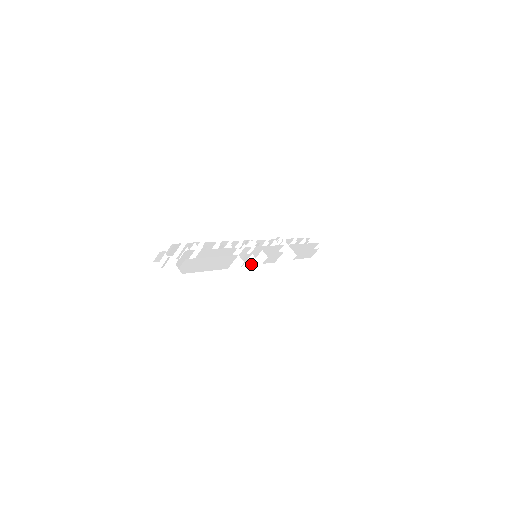
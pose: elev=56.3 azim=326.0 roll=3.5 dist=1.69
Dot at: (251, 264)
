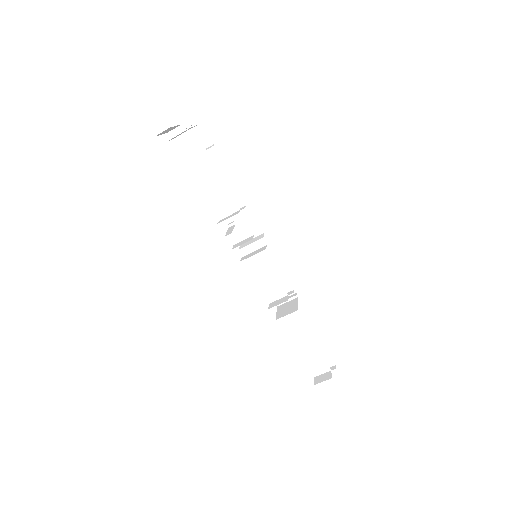
Dot at: (244, 242)
